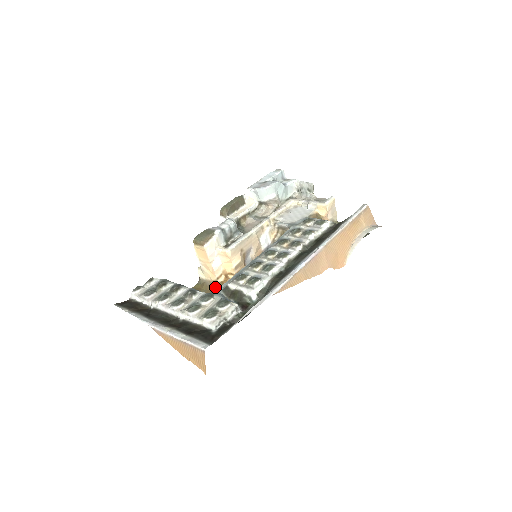
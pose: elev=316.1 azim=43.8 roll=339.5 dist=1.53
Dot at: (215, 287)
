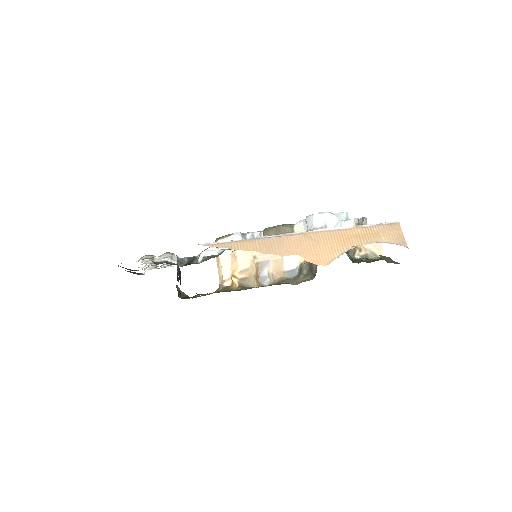
Dot at: (220, 290)
